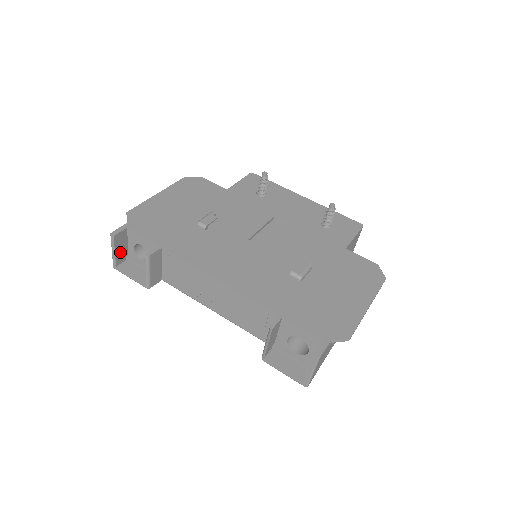
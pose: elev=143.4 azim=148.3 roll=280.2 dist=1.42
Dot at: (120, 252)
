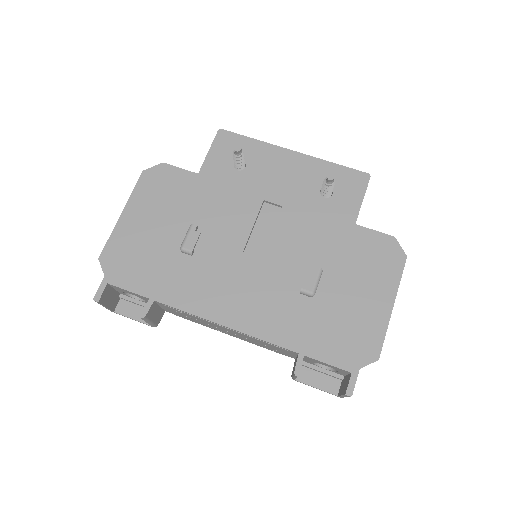
Dot at: (111, 301)
